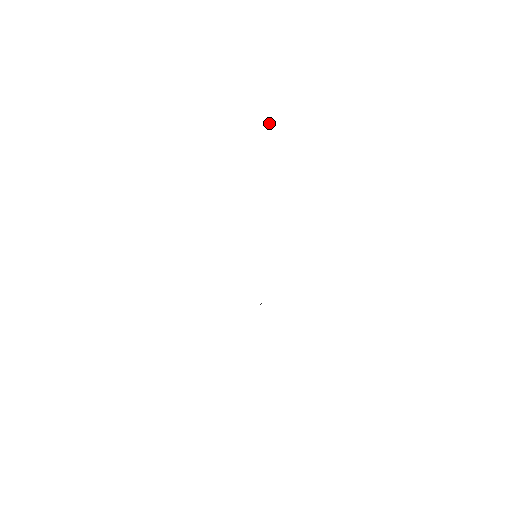
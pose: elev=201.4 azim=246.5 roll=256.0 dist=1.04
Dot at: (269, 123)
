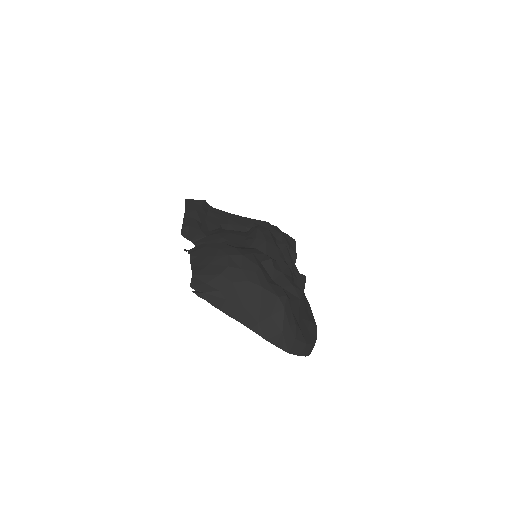
Dot at: occluded
